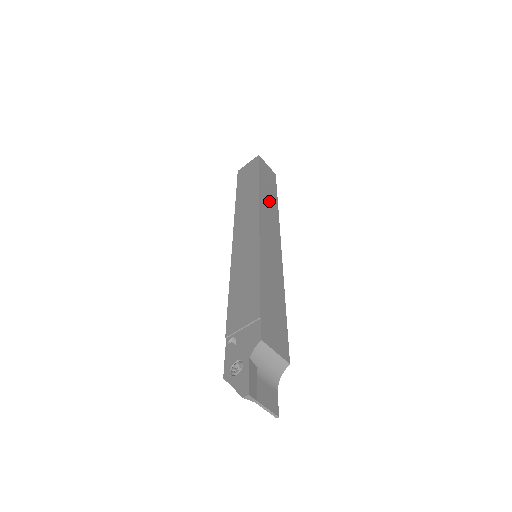
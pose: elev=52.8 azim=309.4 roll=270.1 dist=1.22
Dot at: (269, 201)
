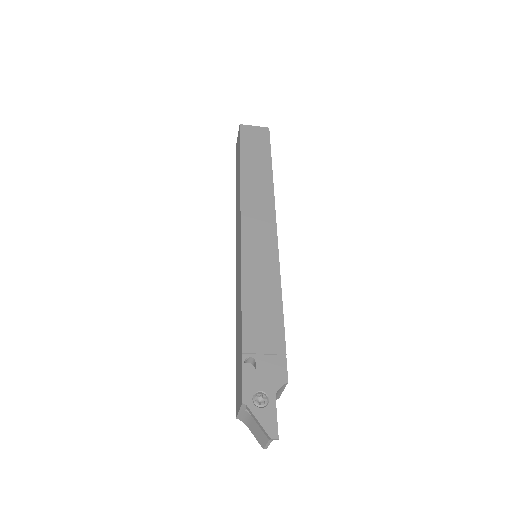
Dot at: occluded
